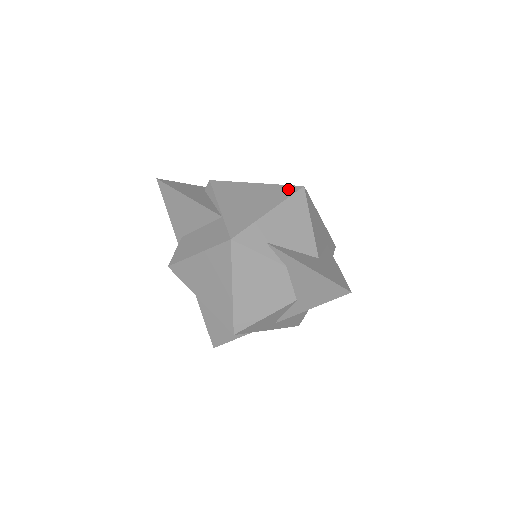
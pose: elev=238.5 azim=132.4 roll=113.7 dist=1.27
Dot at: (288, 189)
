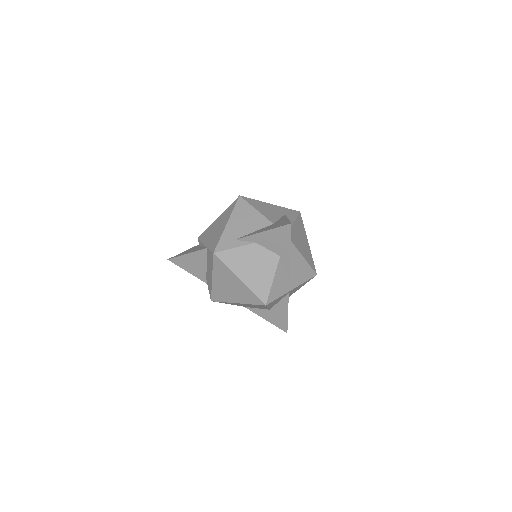
Dot at: (233, 205)
